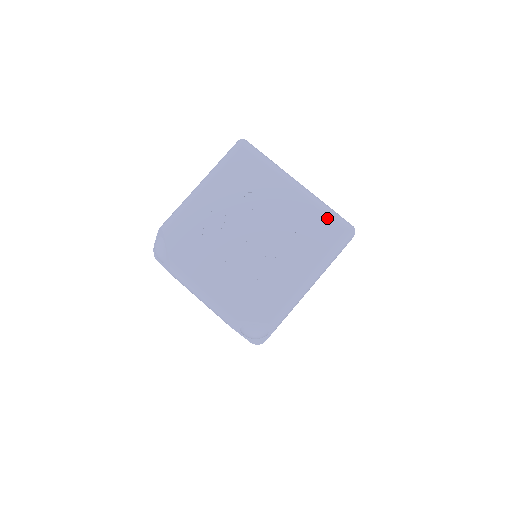
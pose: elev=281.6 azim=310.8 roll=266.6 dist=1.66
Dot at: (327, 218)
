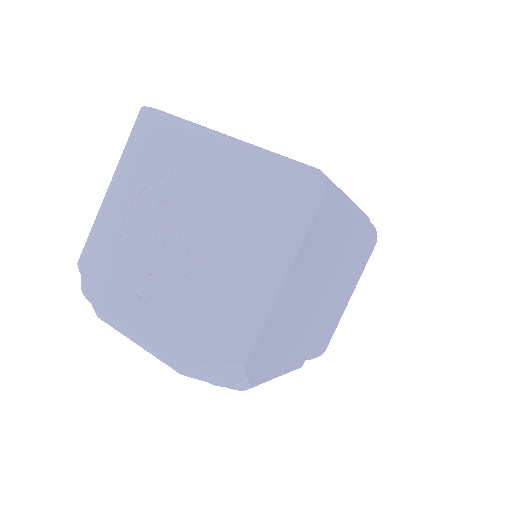
Dot at: (273, 173)
